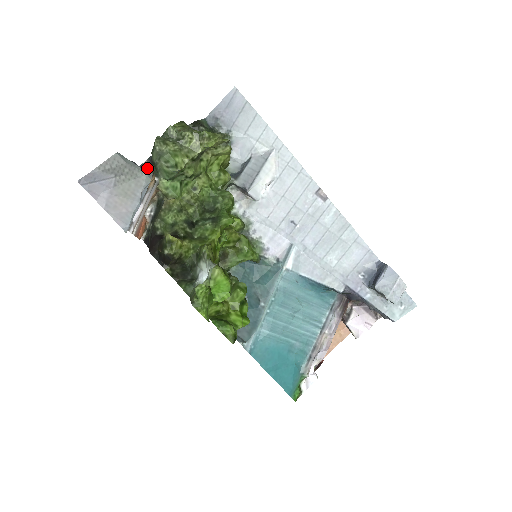
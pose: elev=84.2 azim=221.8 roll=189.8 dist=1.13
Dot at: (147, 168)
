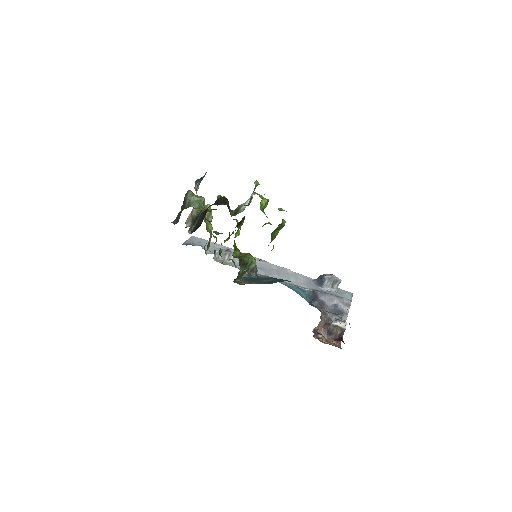
Dot at: occluded
